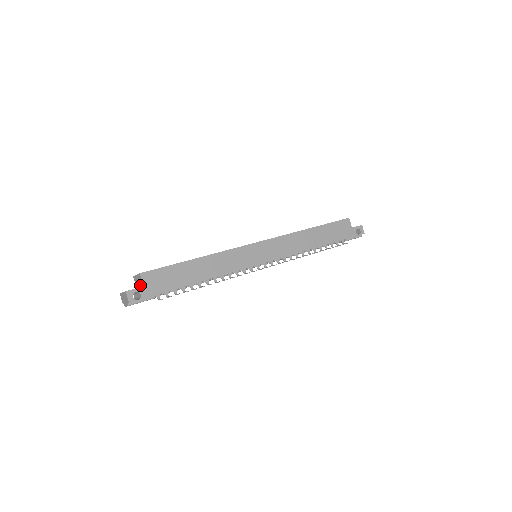
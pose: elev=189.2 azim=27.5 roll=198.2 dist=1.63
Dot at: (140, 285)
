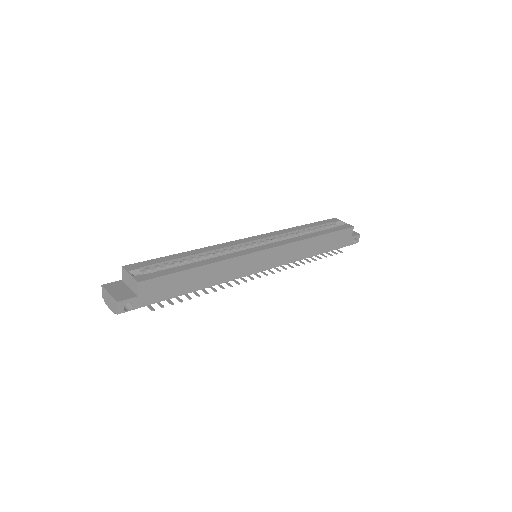
Dot at: (132, 288)
